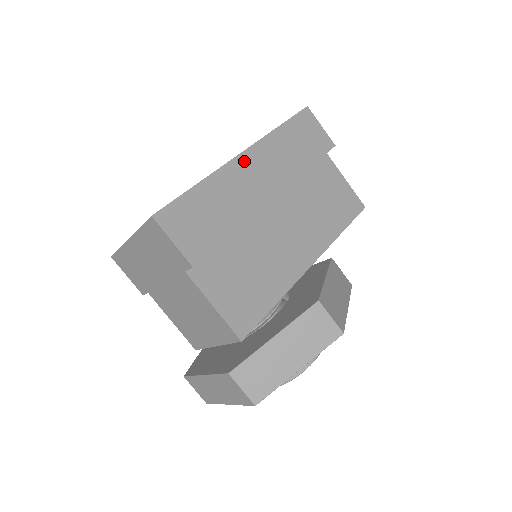
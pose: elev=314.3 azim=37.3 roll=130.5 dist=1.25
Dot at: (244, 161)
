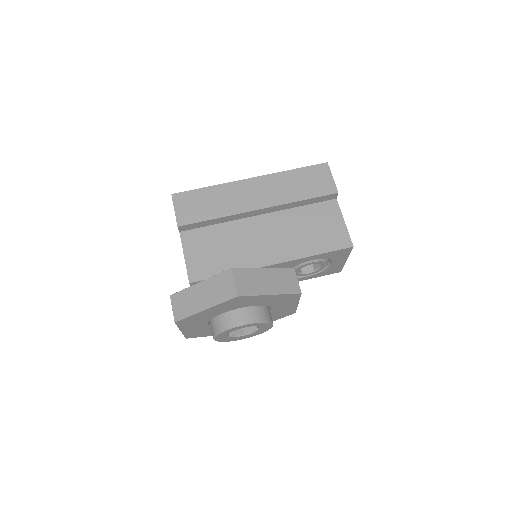
Dot at: (249, 183)
